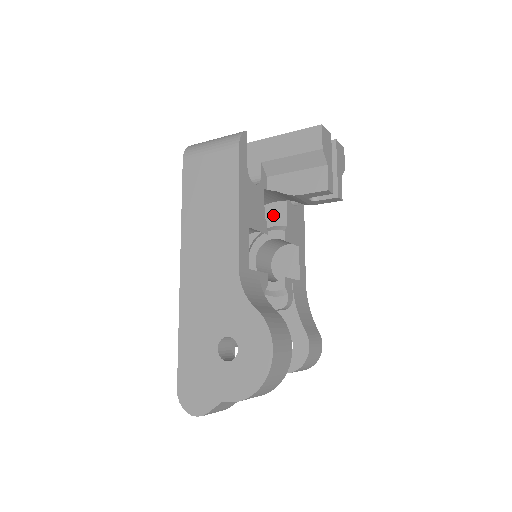
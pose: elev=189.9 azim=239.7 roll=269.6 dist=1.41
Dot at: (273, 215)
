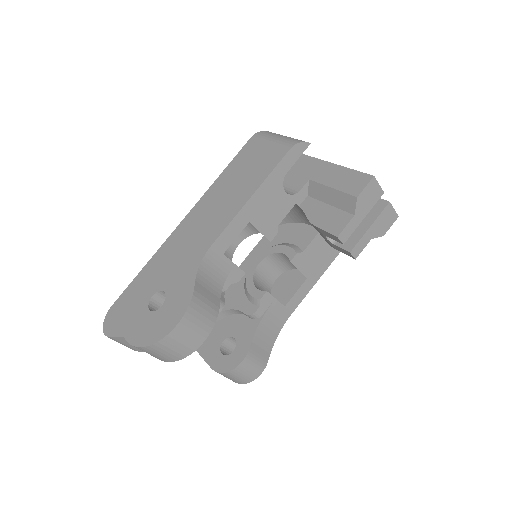
Dot at: (302, 235)
